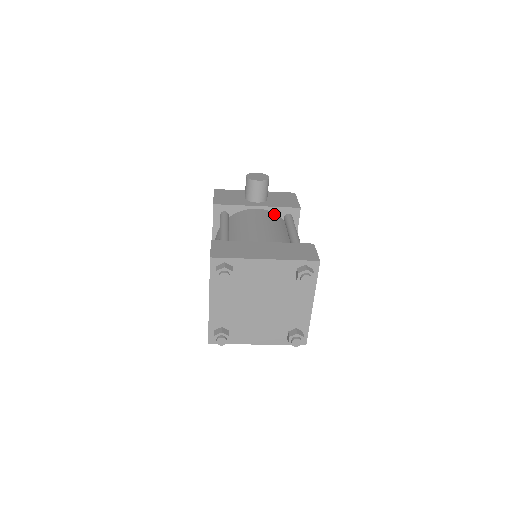
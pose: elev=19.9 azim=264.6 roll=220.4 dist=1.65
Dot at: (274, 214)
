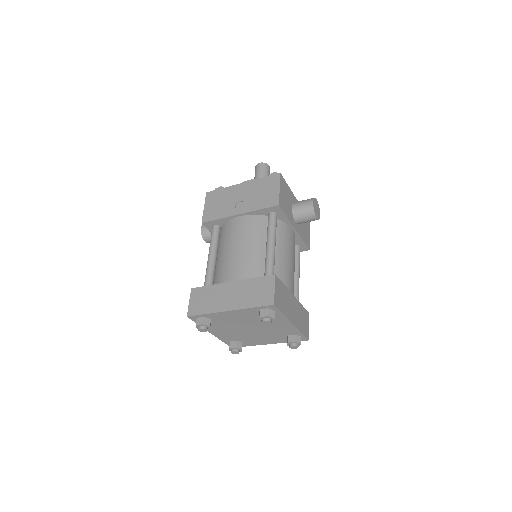
Dot at: occluded
